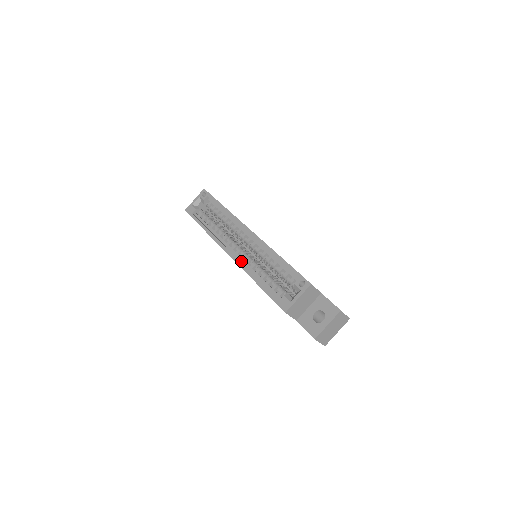
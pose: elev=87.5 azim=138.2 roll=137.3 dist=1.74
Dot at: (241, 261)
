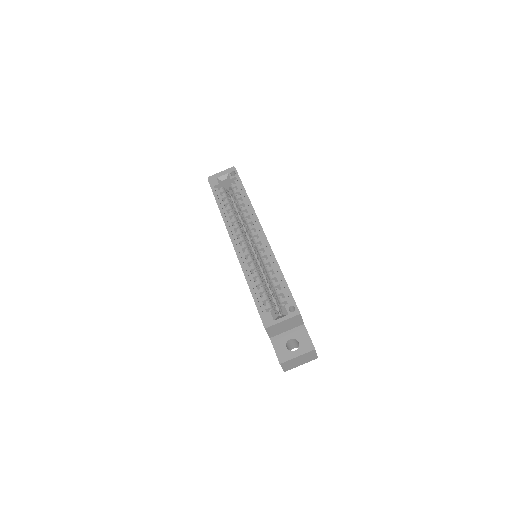
Dot at: (242, 257)
